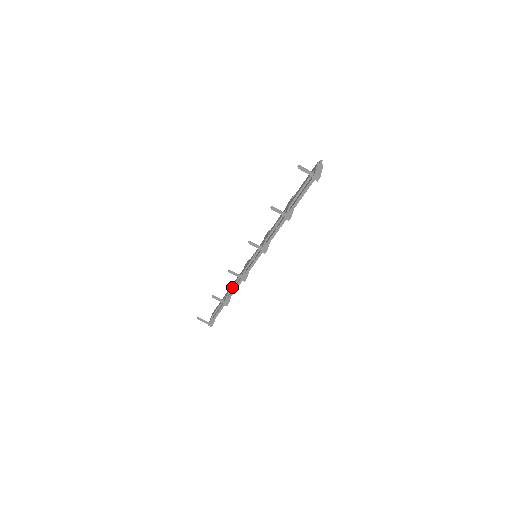
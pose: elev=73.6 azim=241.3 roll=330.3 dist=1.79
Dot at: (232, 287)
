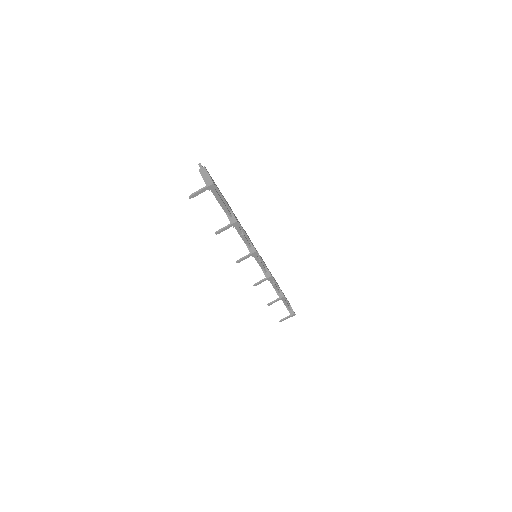
Dot at: occluded
